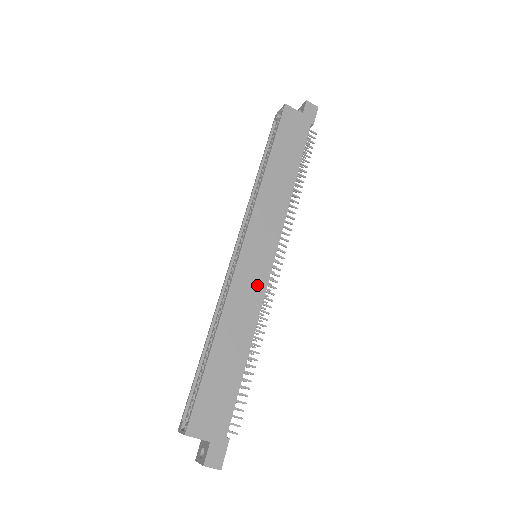
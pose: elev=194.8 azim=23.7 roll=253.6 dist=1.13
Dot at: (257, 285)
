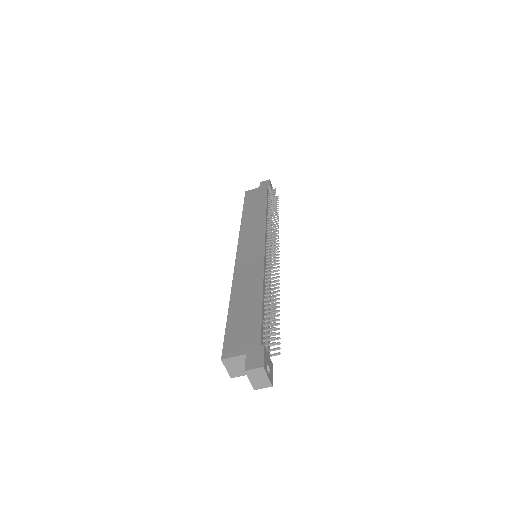
Dot at: (256, 262)
